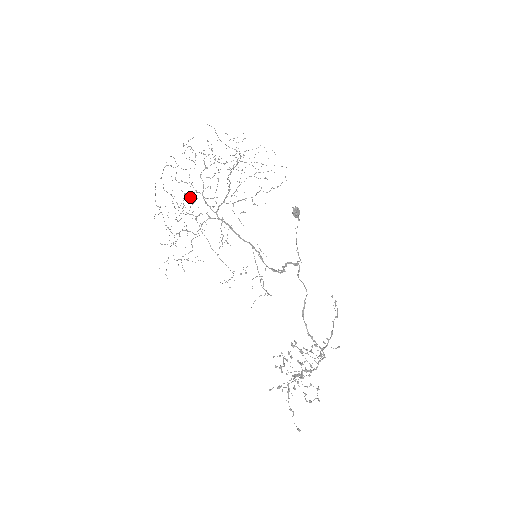
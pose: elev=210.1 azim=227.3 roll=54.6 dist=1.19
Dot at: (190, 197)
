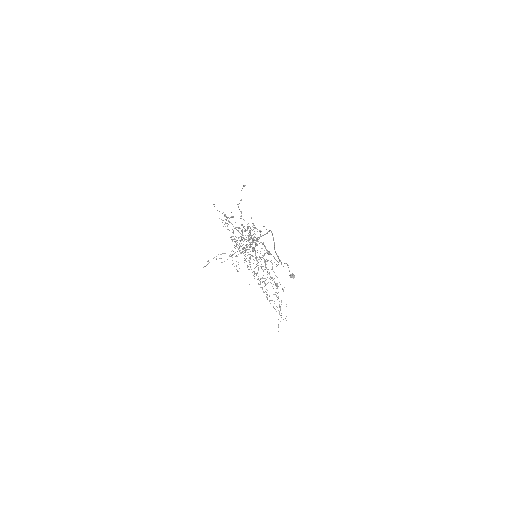
Dot at: (239, 244)
